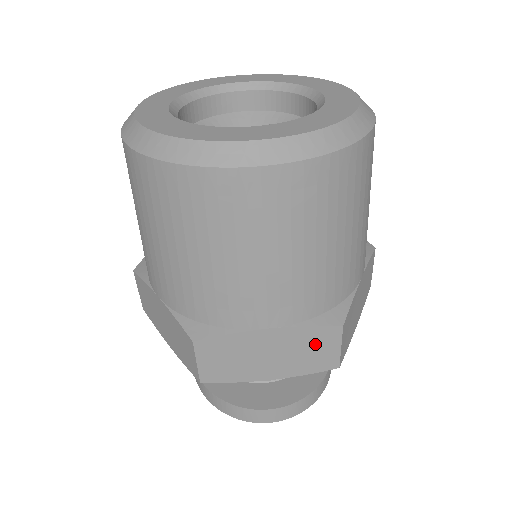
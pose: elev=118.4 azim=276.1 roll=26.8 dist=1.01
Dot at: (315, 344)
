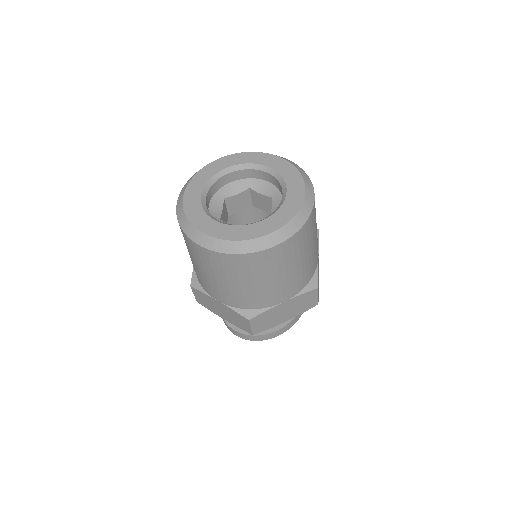
Dot at: (239, 319)
